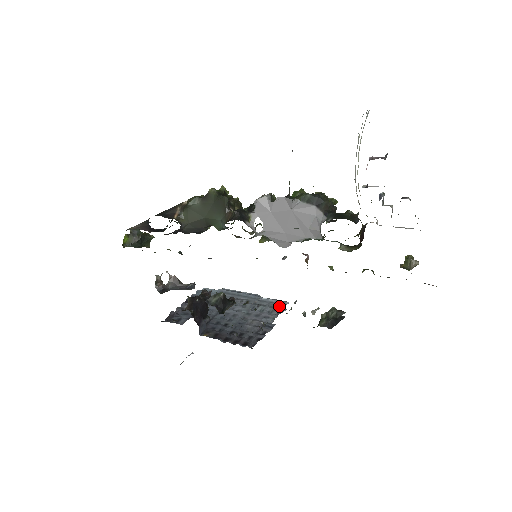
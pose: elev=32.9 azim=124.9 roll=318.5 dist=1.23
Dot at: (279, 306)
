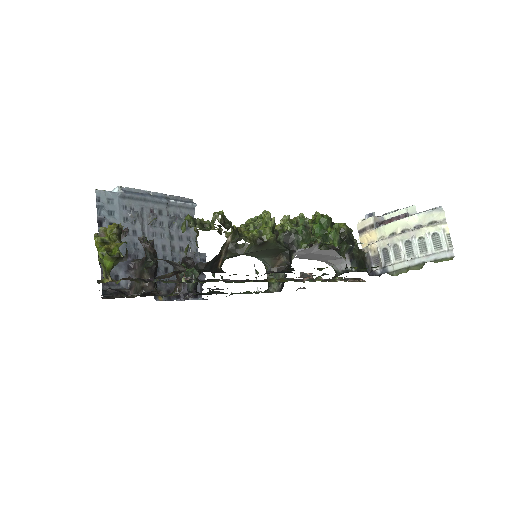
Dot at: (190, 212)
